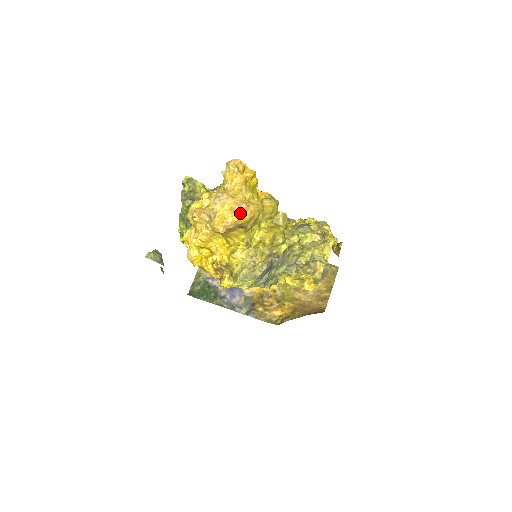
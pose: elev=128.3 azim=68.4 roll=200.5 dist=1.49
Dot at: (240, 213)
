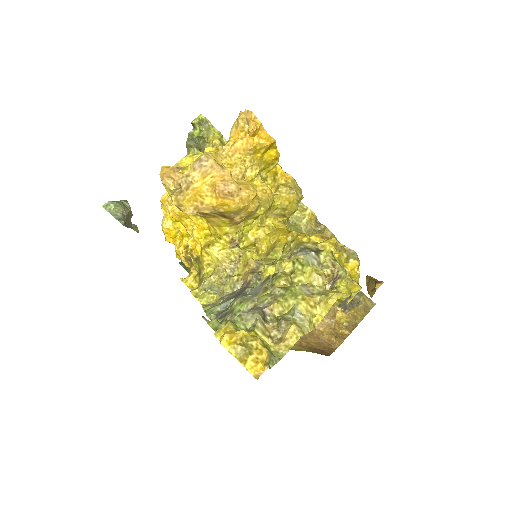
Dot at: (223, 196)
